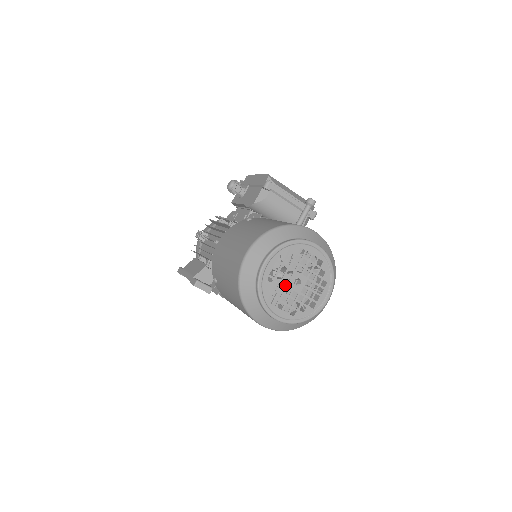
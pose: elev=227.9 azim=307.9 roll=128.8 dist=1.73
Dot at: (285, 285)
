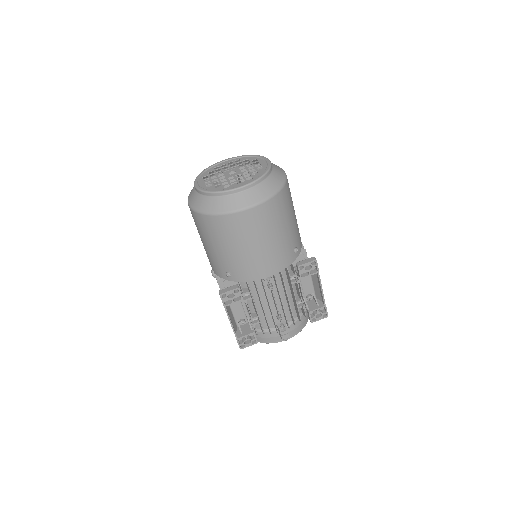
Dot at: (224, 179)
